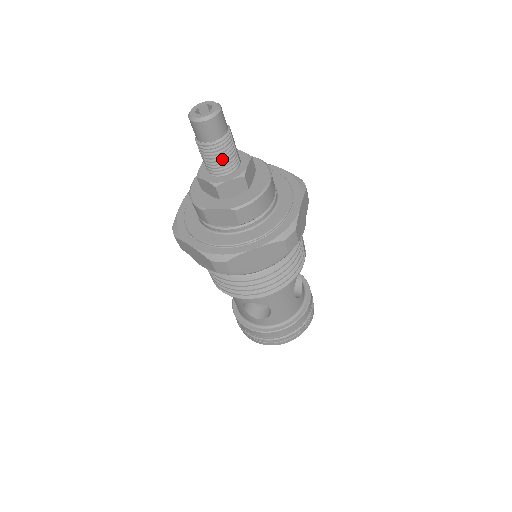
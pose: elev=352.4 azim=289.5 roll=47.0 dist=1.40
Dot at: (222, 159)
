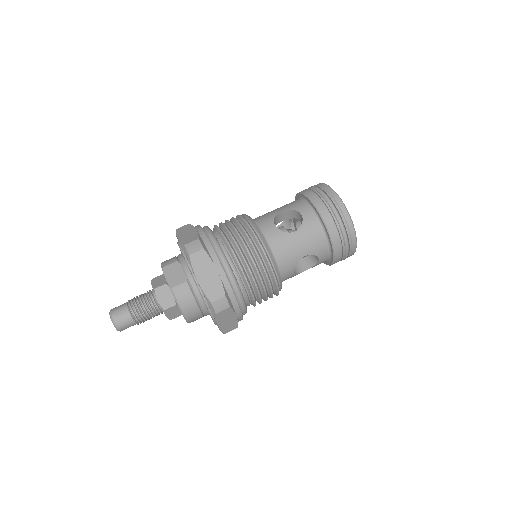
Dot at: occluded
